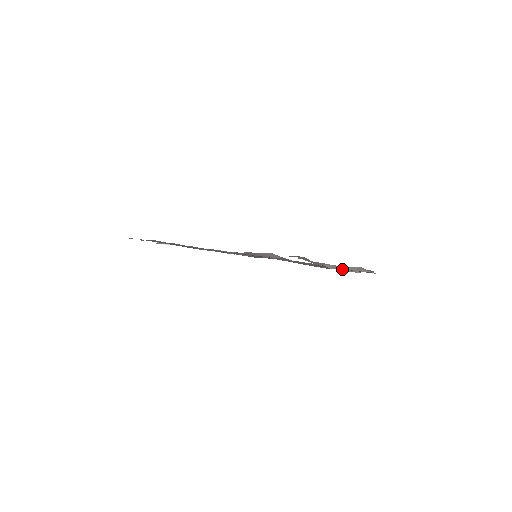
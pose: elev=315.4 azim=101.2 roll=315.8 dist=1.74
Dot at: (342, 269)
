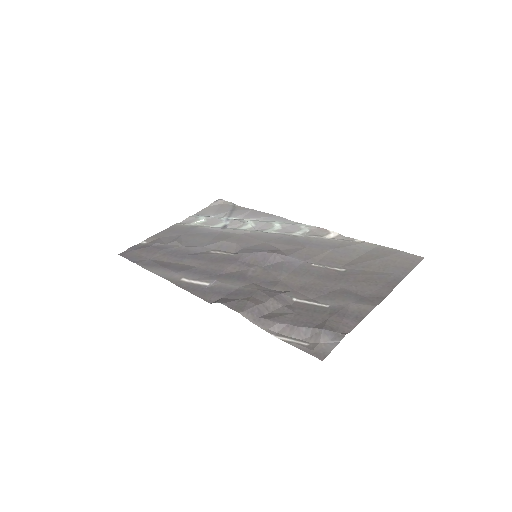
Dot at: (292, 334)
